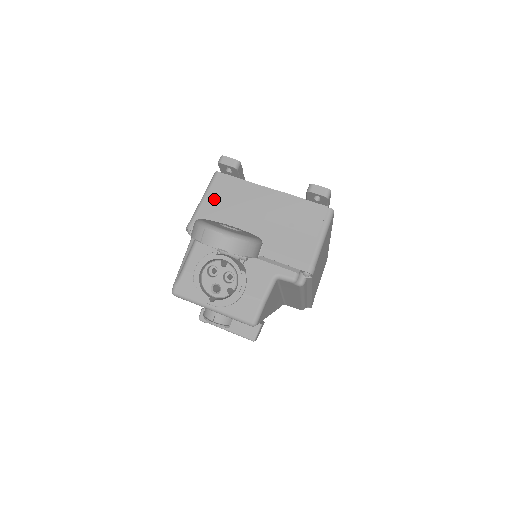
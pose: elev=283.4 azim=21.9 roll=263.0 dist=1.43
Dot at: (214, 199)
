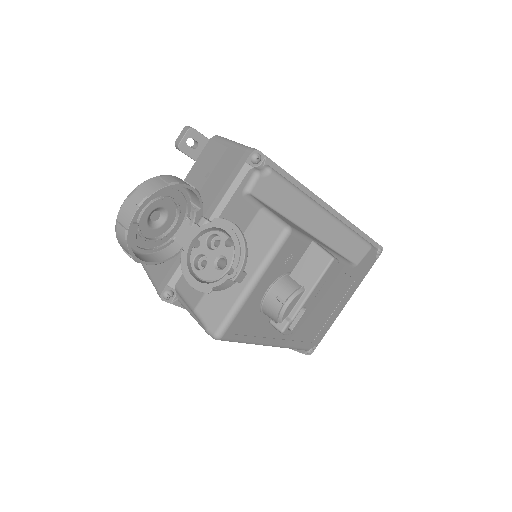
Dot at: occluded
